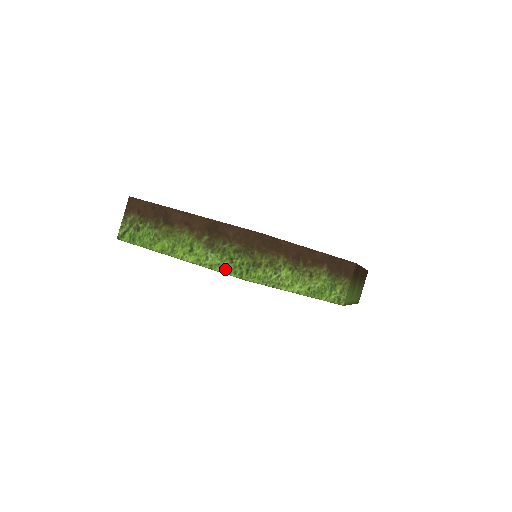
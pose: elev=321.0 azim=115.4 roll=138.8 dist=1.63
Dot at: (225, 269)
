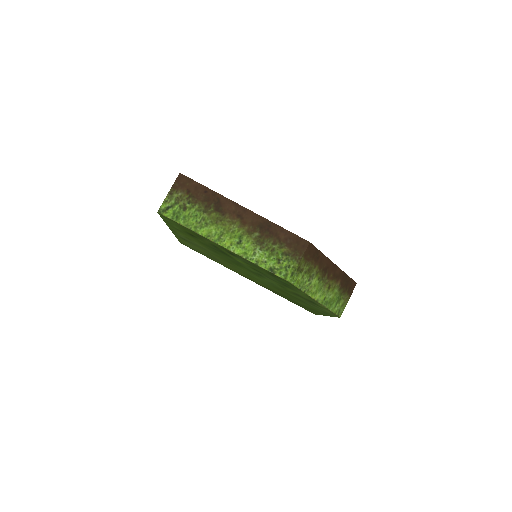
Dot at: (271, 268)
